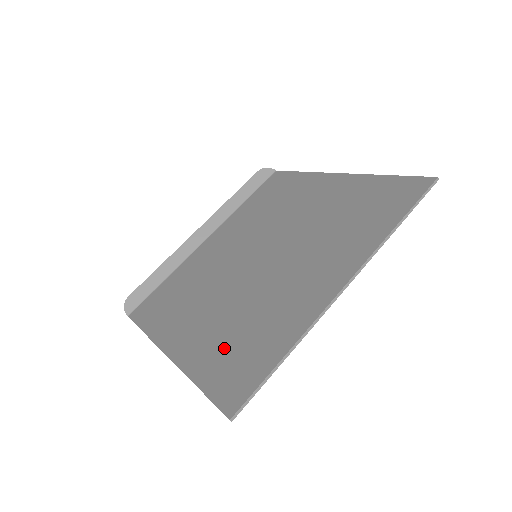
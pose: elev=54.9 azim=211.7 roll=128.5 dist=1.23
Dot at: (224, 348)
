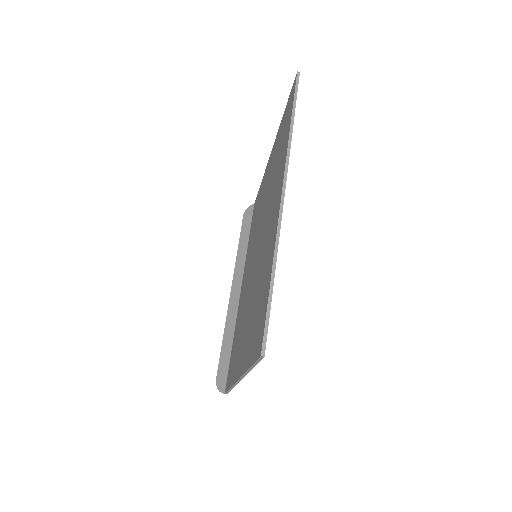
Dot at: (253, 325)
